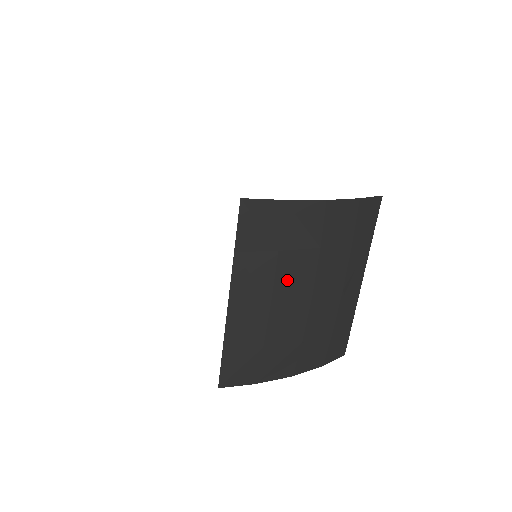
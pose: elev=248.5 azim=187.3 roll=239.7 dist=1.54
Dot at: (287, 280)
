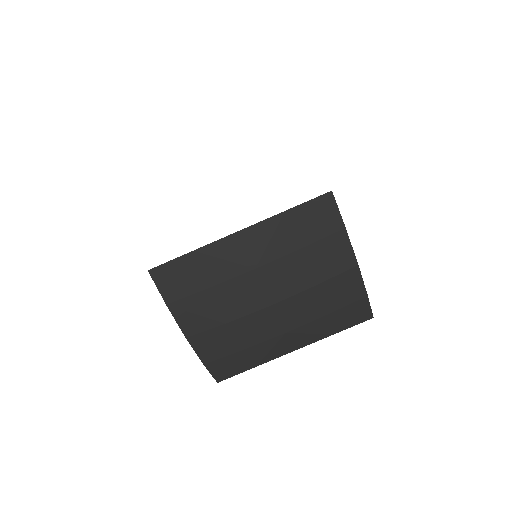
Dot at: (280, 271)
